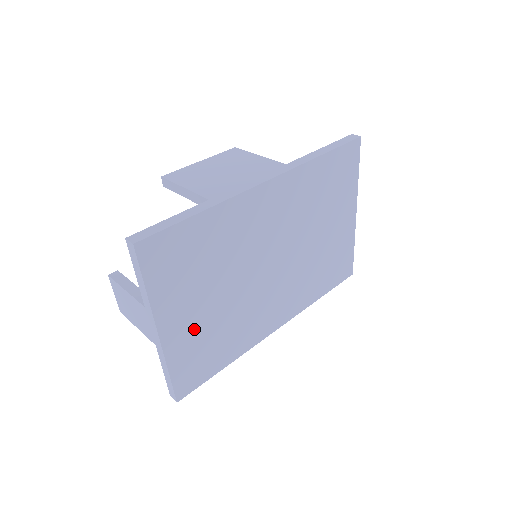
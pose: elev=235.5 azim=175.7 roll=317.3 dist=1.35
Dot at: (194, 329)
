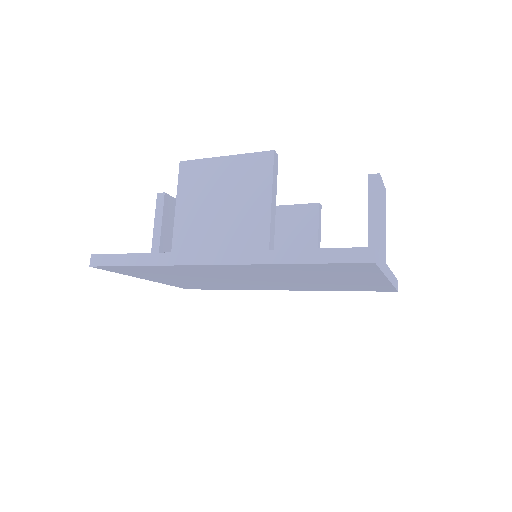
Dot at: (180, 282)
